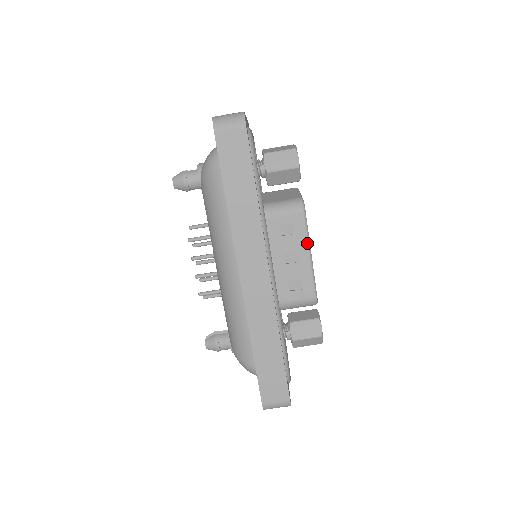
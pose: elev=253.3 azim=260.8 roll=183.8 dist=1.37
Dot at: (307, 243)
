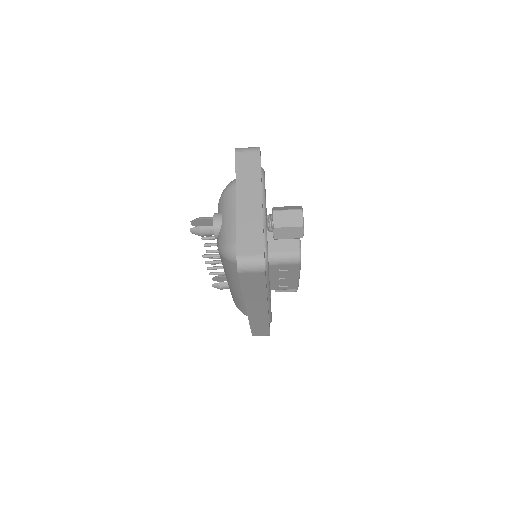
Dot at: (298, 274)
